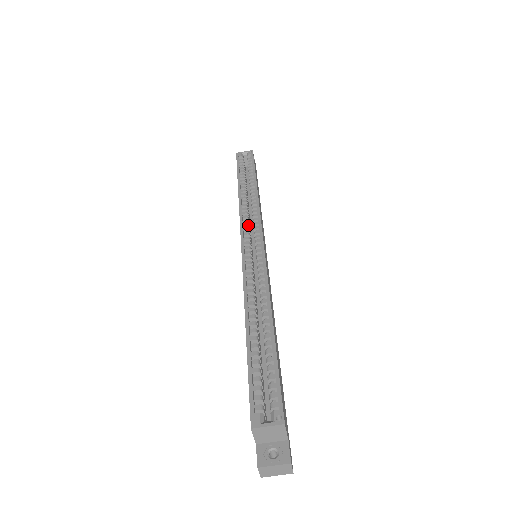
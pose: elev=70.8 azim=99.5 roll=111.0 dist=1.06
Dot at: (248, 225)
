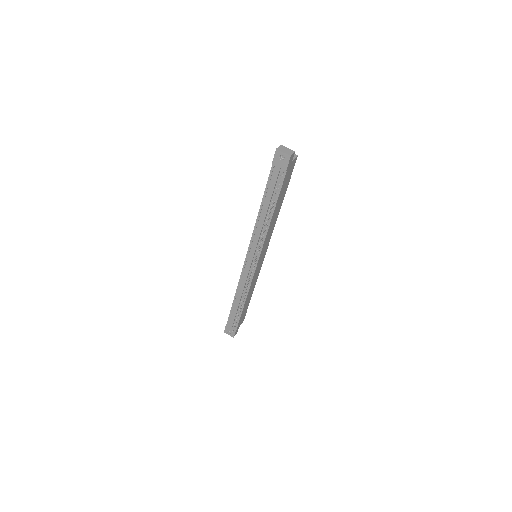
Dot at: occluded
